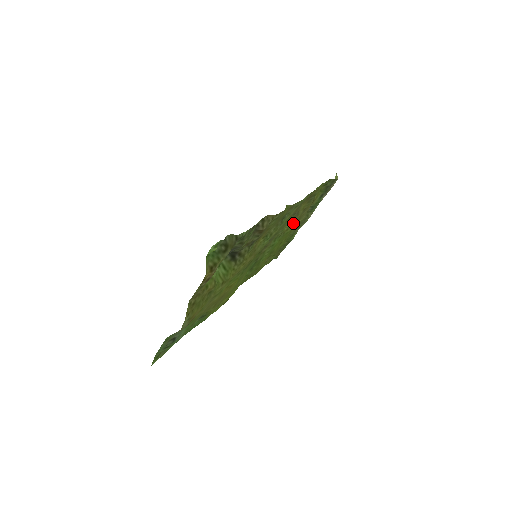
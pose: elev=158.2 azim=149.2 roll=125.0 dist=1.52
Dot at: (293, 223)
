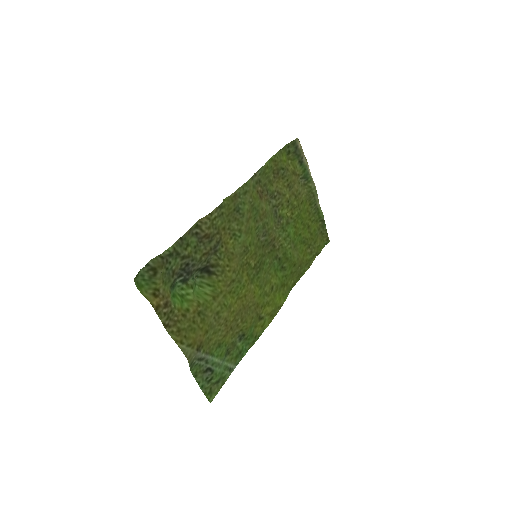
Dot at: (290, 204)
